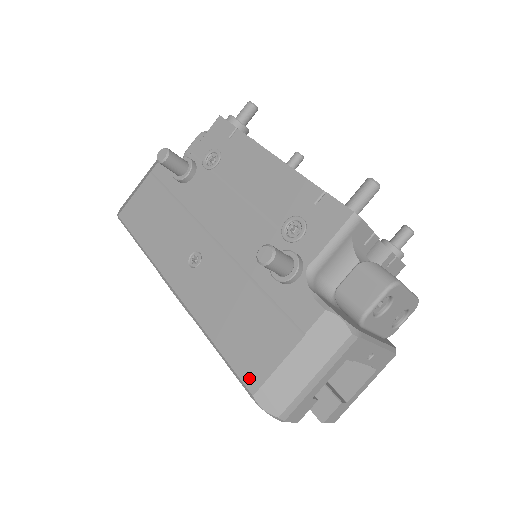
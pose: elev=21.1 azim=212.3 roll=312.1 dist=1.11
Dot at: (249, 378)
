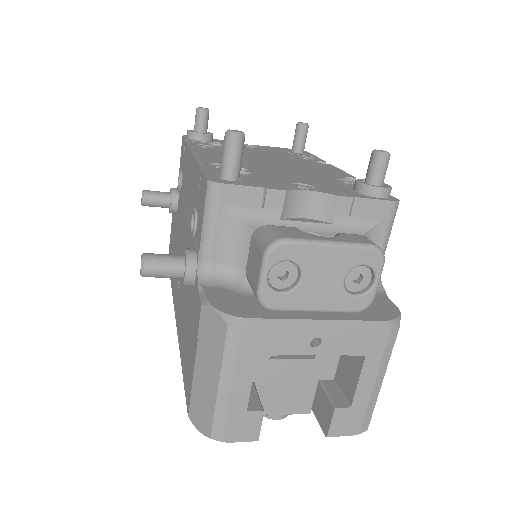
Dot at: (187, 397)
